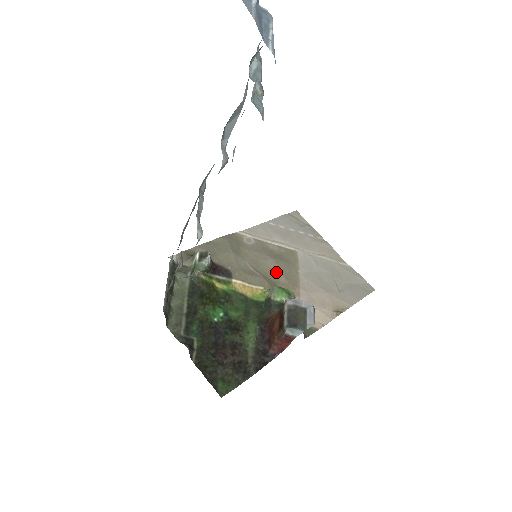
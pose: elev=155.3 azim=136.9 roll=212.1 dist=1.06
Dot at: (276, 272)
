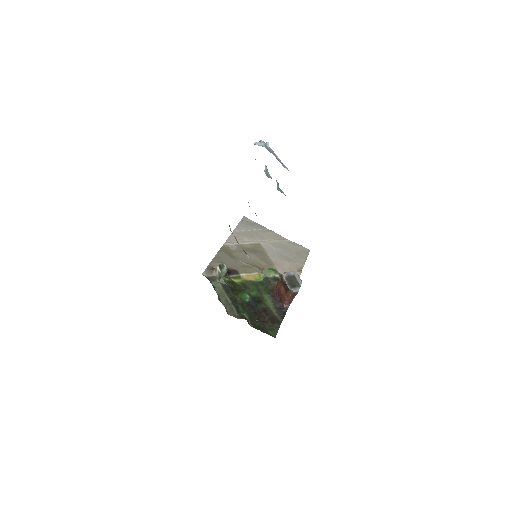
Dot at: (258, 261)
